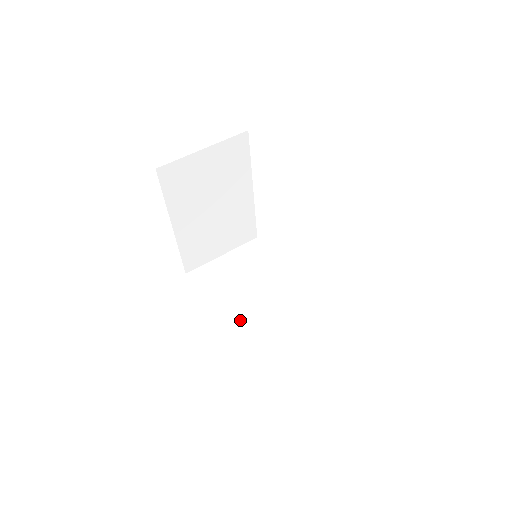
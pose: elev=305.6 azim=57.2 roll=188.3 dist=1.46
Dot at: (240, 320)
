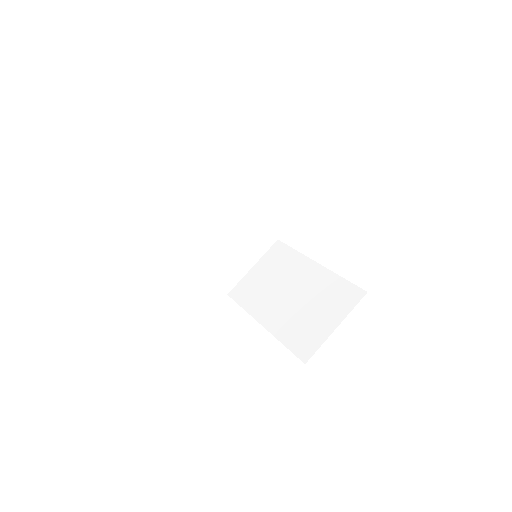
Dot at: (276, 316)
